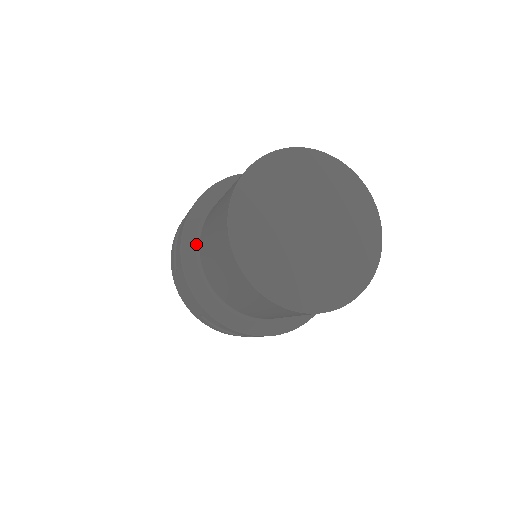
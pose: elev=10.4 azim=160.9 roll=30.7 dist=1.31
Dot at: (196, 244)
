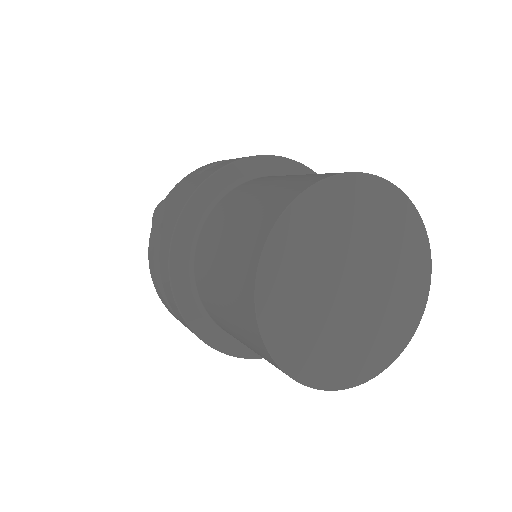
Dot at: (194, 296)
